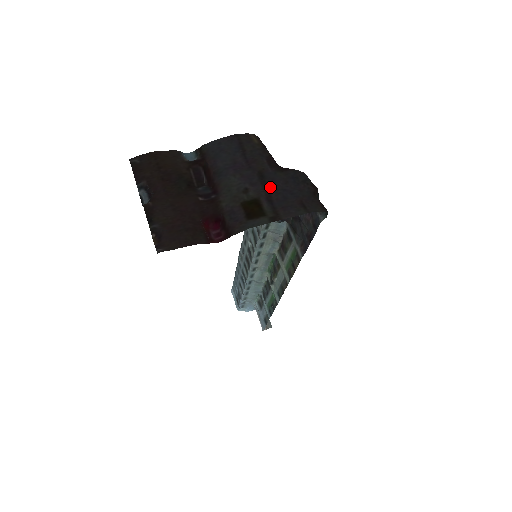
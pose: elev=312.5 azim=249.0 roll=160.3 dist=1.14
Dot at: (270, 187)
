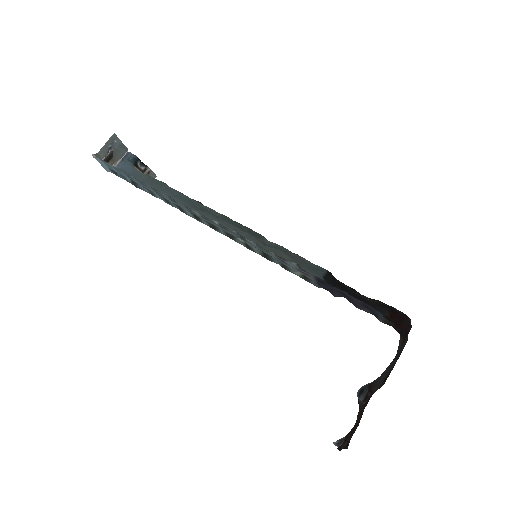
Dot at: occluded
